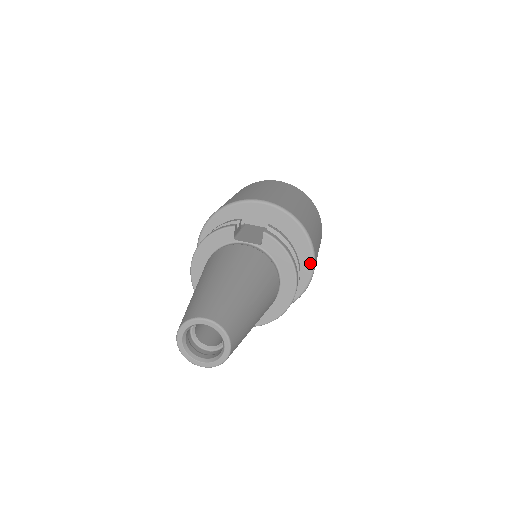
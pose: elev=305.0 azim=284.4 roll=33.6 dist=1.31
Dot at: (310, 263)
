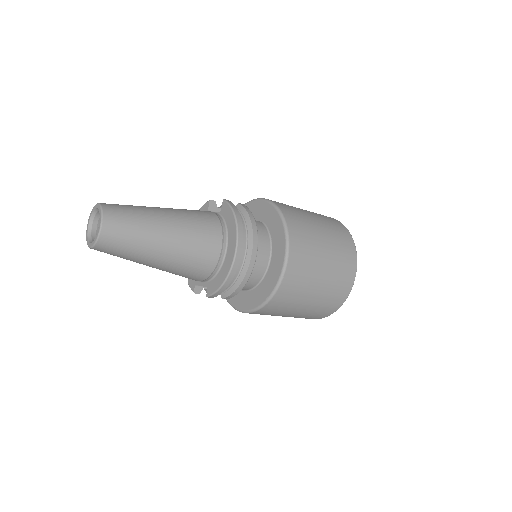
Dot at: (284, 250)
